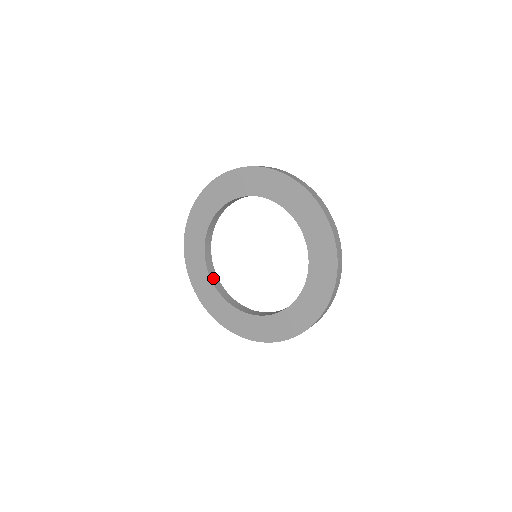
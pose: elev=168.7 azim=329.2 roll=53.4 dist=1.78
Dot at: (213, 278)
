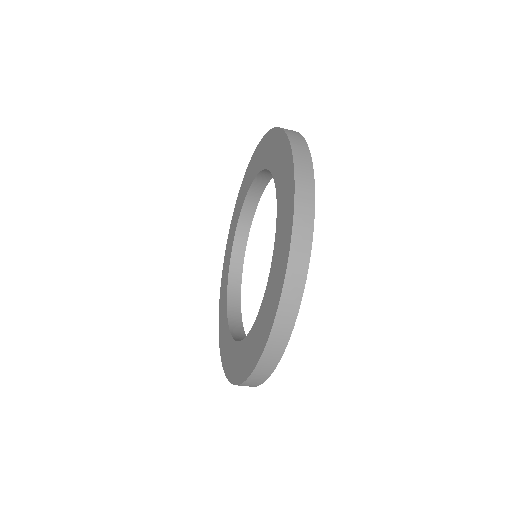
Dot at: (232, 306)
